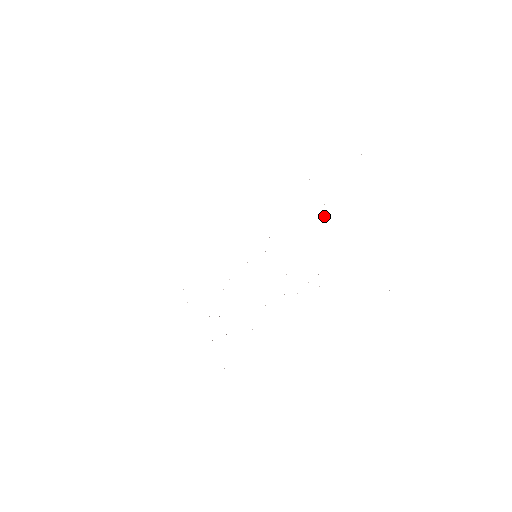
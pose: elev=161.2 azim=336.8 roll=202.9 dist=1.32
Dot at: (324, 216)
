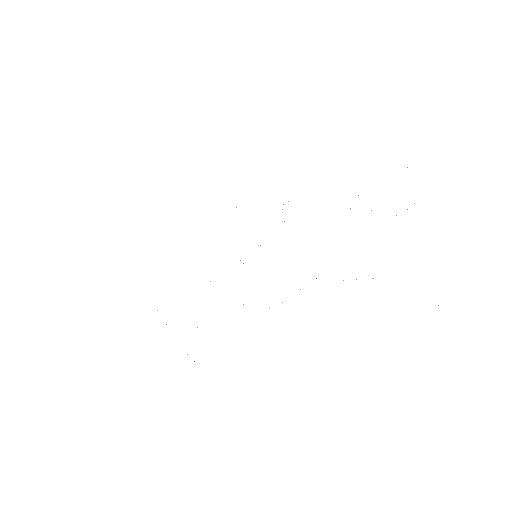
Dot at: occluded
